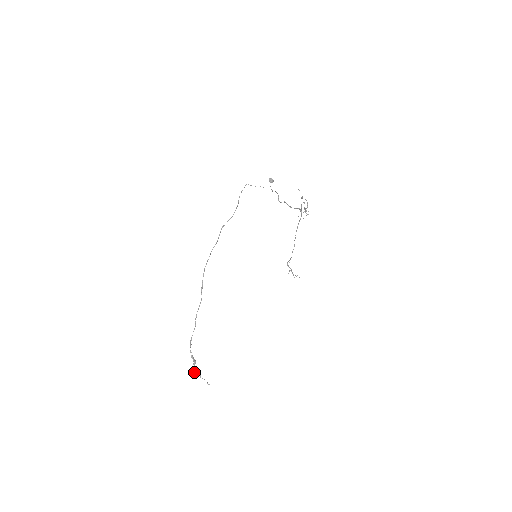
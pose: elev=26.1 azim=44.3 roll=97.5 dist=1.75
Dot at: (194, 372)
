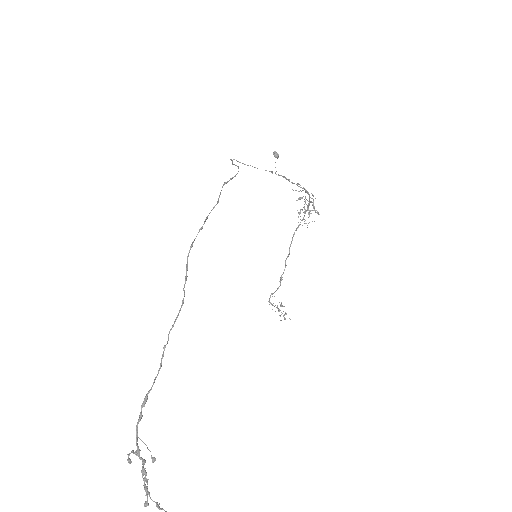
Dot at: (147, 491)
